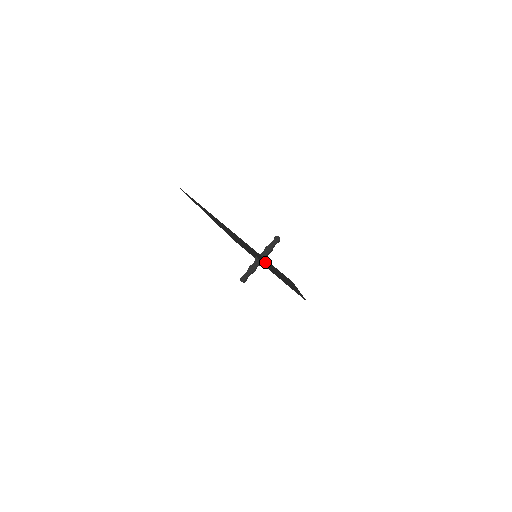
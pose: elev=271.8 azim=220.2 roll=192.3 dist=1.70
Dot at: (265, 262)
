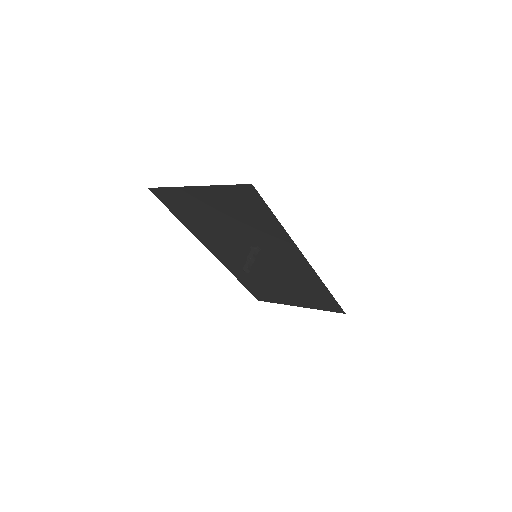
Dot at: (252, 233)
